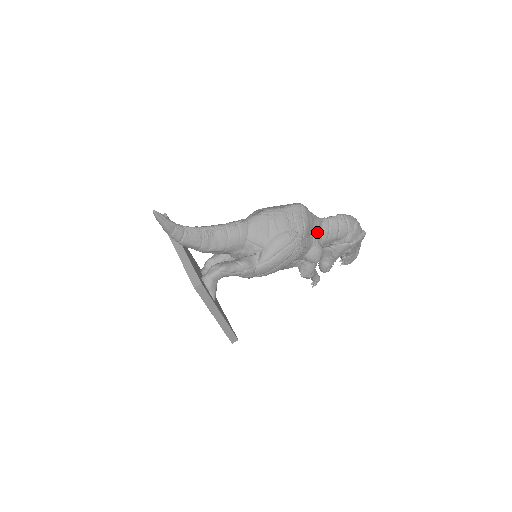
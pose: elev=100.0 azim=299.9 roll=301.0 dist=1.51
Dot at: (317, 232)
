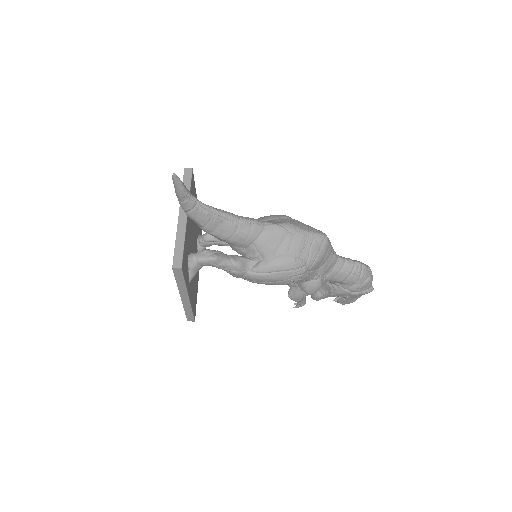
Dot at: (326, 268)
